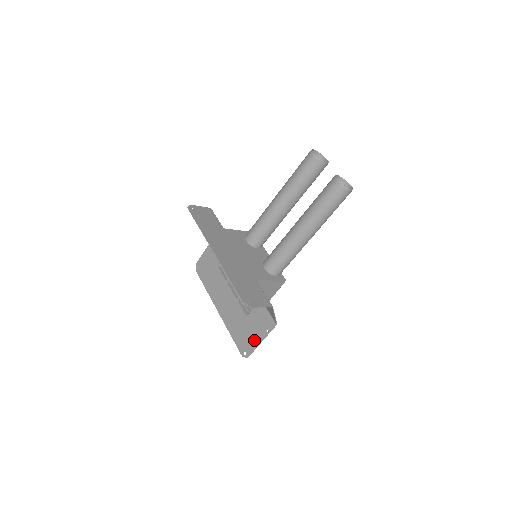
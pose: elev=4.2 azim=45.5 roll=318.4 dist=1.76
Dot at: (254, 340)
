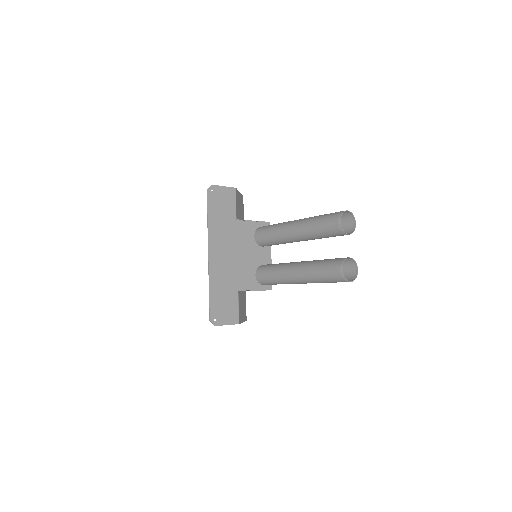
Dot at: occluded
